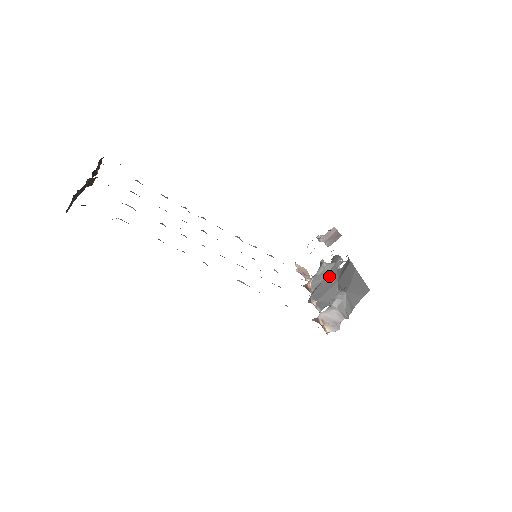
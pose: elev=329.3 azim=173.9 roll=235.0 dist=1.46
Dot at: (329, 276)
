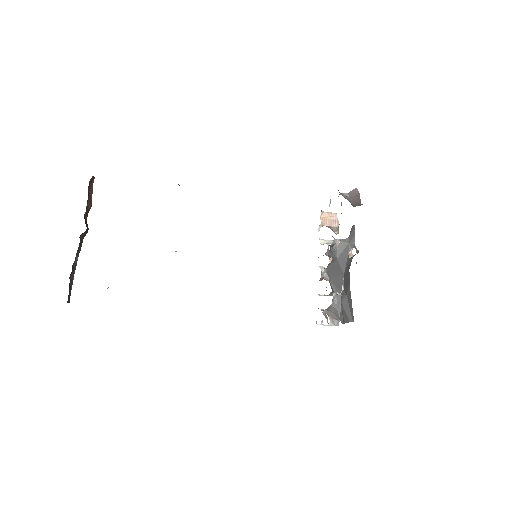
Dot at: (340, 259)
